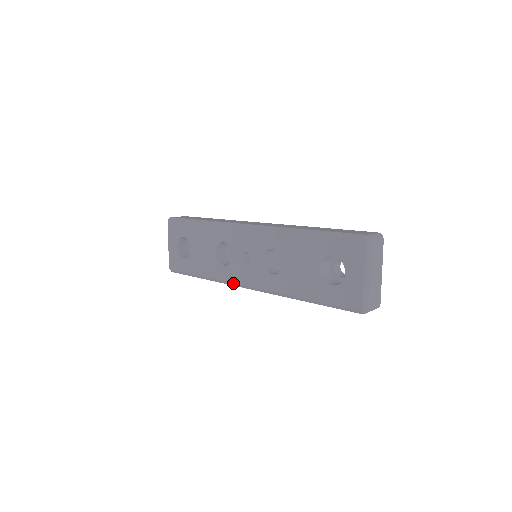
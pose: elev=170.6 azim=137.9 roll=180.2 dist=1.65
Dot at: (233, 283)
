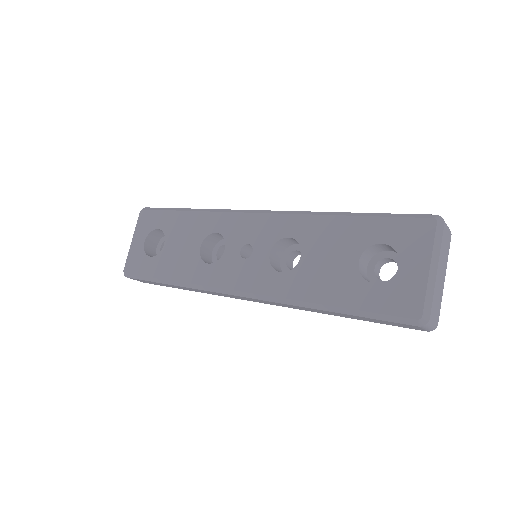
Dot at: (216, 287)
